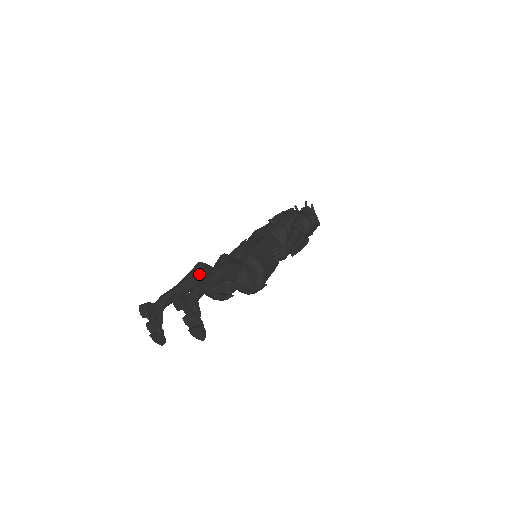
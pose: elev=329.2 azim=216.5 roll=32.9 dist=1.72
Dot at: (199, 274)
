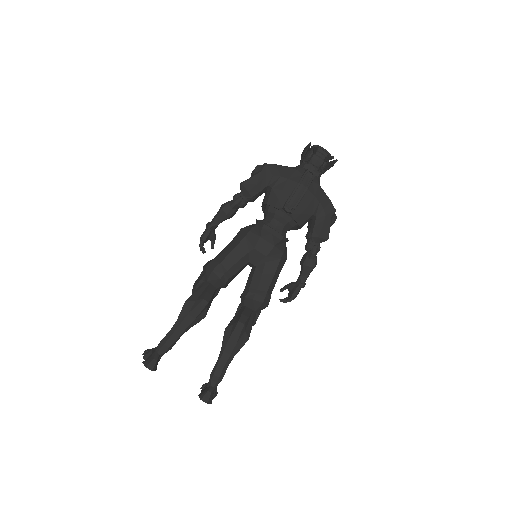
Dot at: (204, 314)
